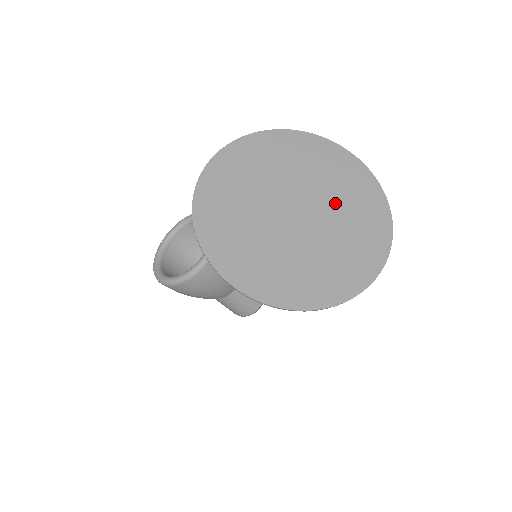
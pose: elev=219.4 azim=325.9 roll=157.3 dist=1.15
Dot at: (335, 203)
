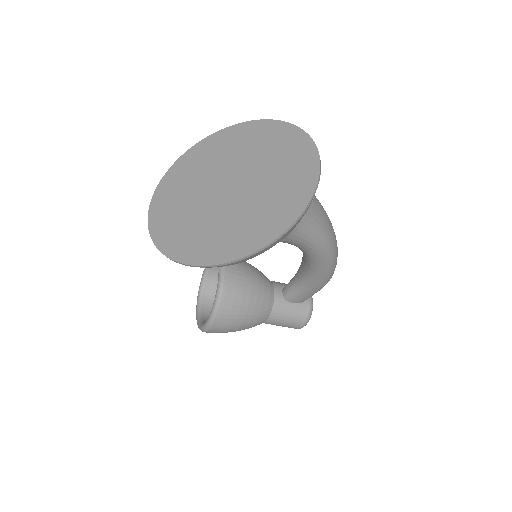
Dot at: (258, 159)
